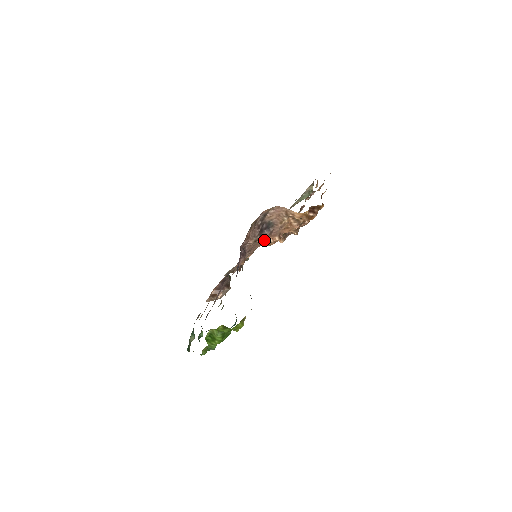
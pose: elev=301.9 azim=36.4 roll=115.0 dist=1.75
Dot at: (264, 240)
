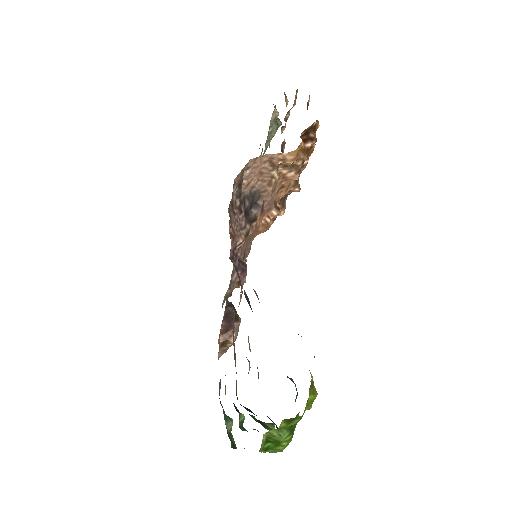
Dot at: (257, 226)
